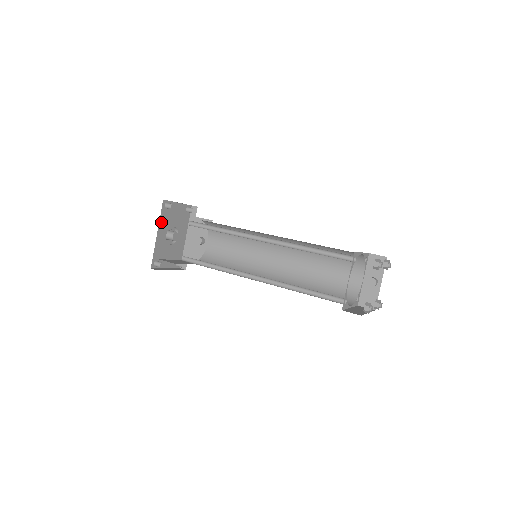
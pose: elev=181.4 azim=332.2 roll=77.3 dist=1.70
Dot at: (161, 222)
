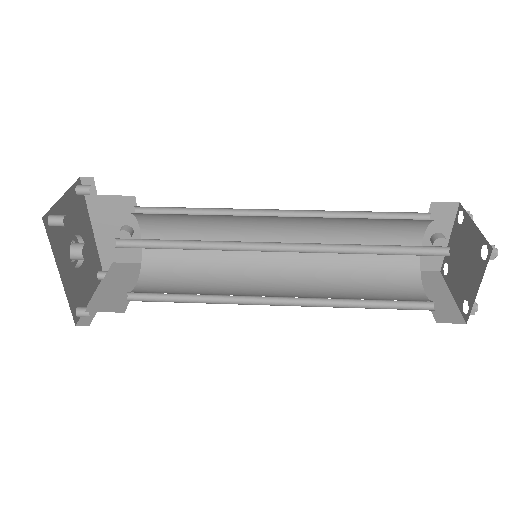
Dot at: (56, 253)
